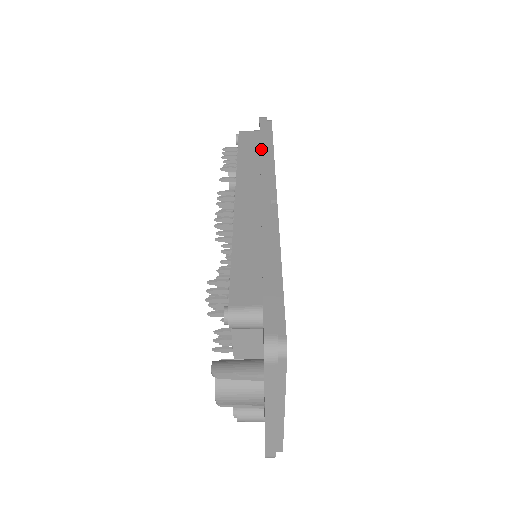
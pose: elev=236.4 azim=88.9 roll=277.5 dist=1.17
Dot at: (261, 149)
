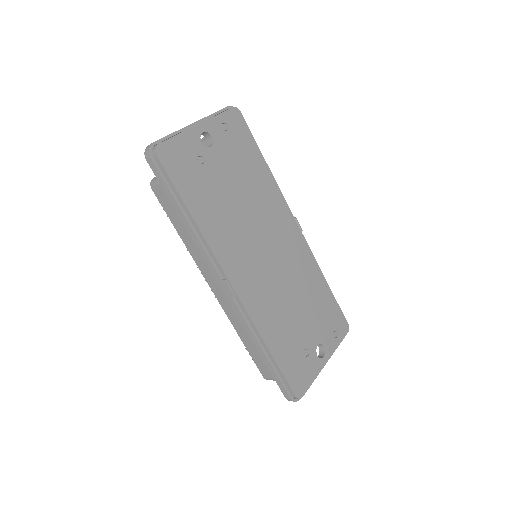
Dot at: (185, 226)
